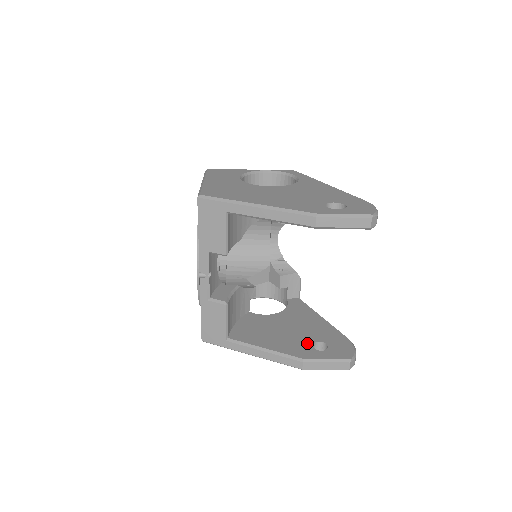
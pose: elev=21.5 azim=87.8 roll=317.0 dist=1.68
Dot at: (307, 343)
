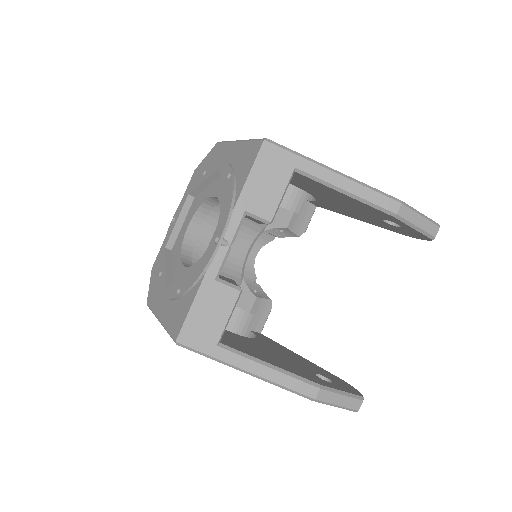
Dot at: (309, 372)
